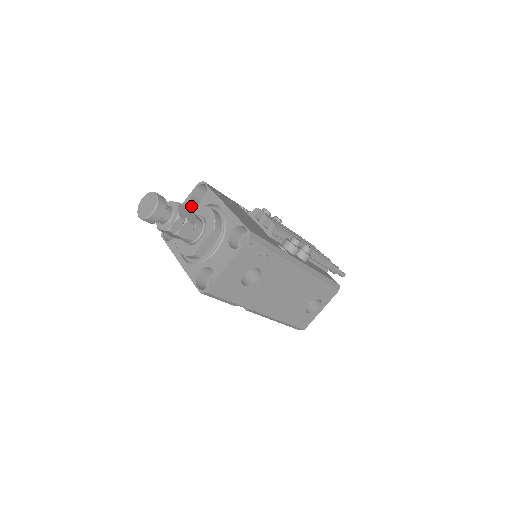
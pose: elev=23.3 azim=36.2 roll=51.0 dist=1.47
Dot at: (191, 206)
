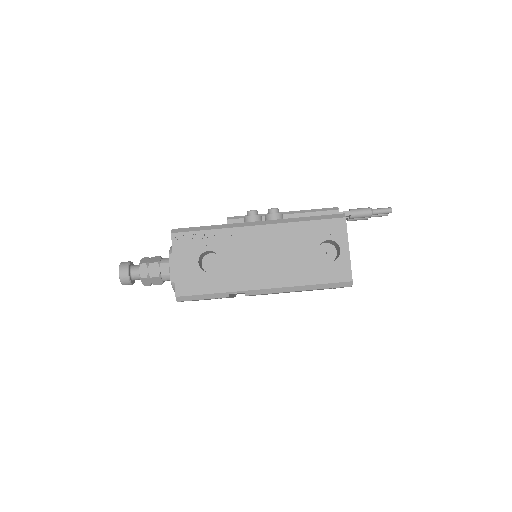
Dot at: occluded
